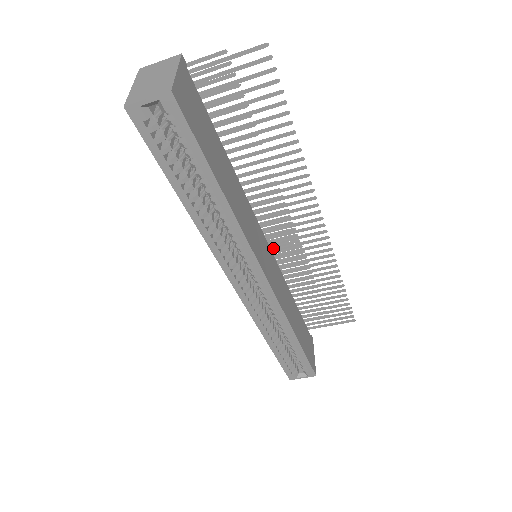
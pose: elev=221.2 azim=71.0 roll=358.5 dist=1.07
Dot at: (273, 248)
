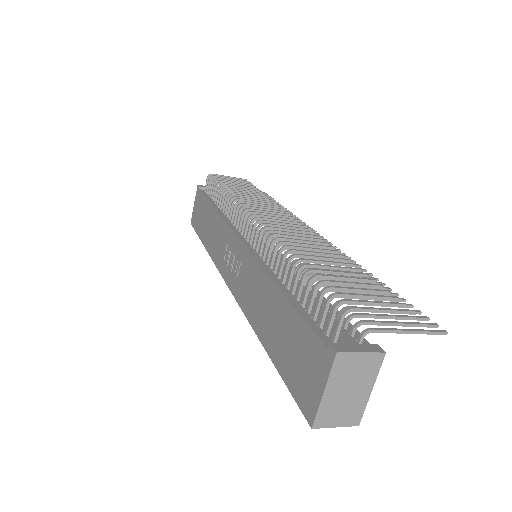
Dot at: occluded
